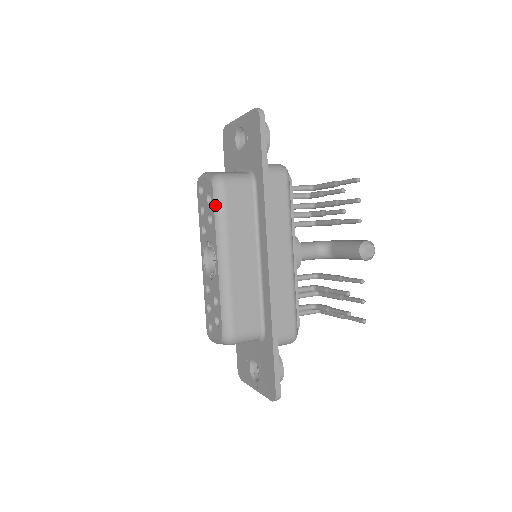
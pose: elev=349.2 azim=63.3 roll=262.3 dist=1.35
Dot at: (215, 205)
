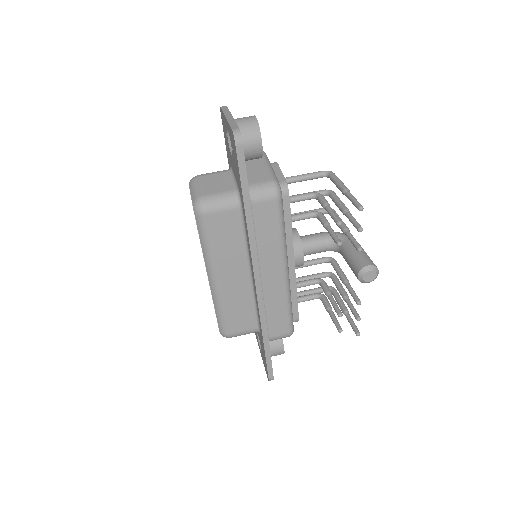
Dot at: (199, 231)
